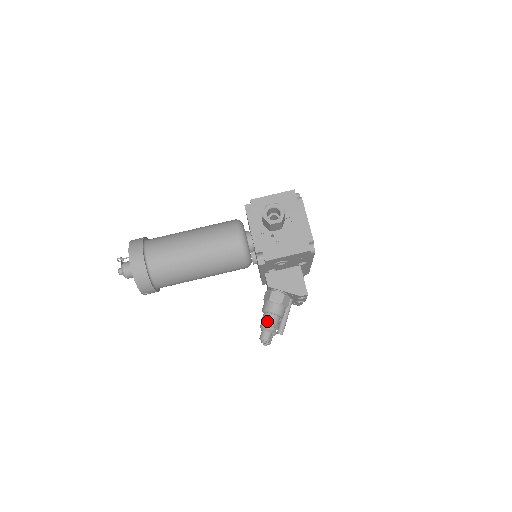
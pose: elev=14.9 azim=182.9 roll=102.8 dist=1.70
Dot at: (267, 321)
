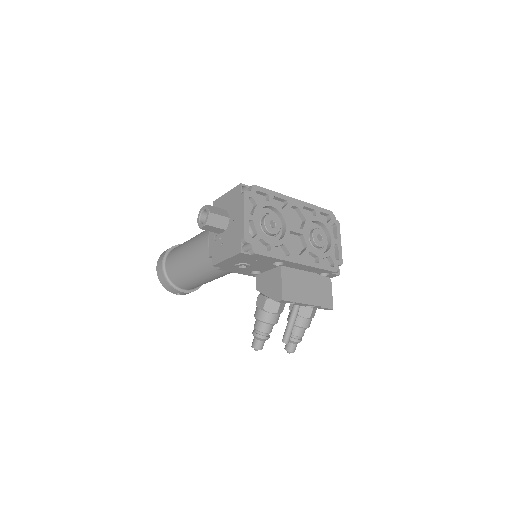
Dot at: (254, 327)
